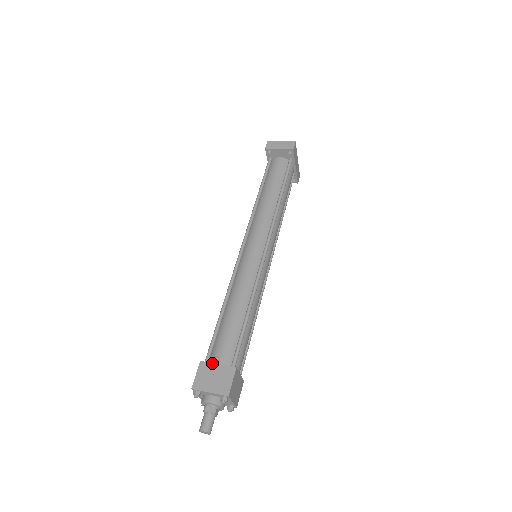
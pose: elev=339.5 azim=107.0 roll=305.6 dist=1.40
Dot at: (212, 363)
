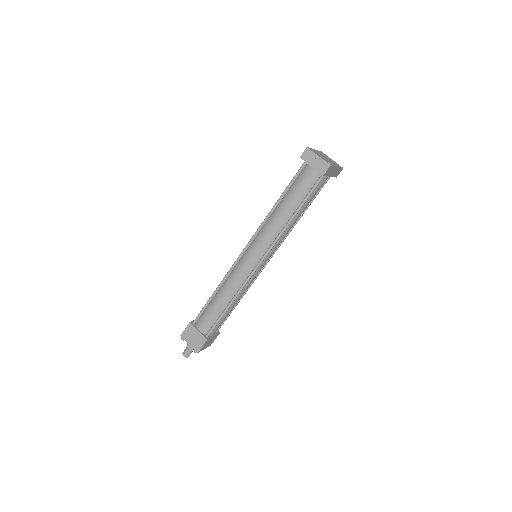
Dot at: (195, 328)
